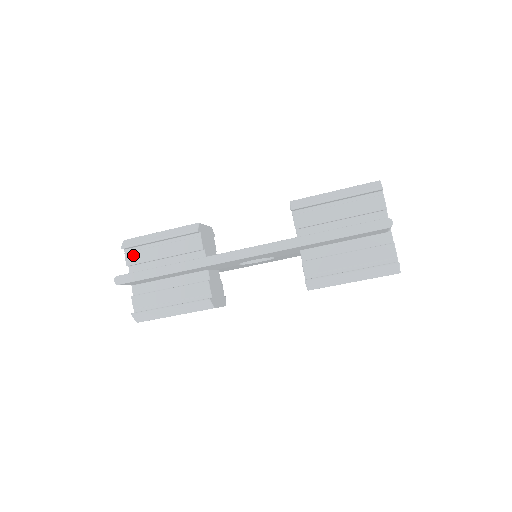
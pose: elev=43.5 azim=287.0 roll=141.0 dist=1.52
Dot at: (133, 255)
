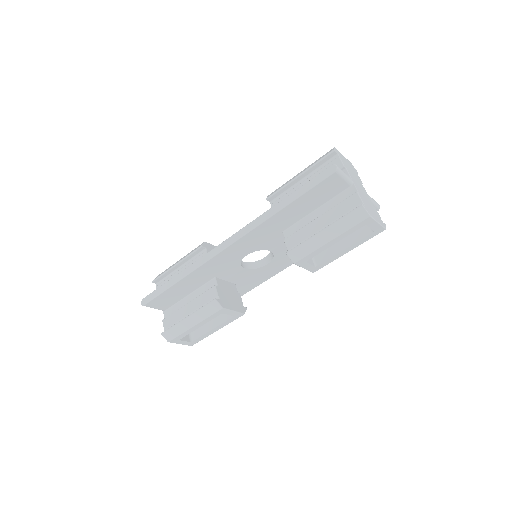
Dot at: occluded
